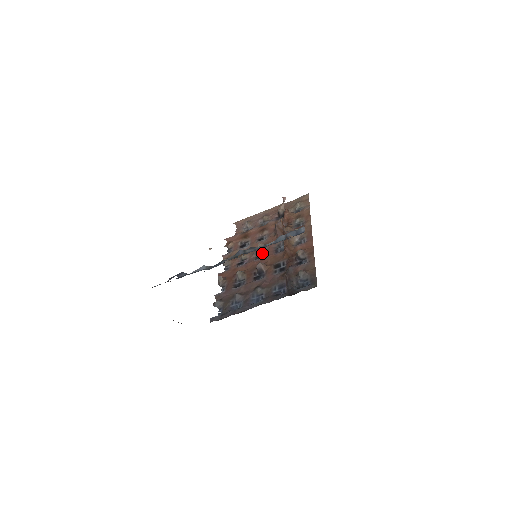
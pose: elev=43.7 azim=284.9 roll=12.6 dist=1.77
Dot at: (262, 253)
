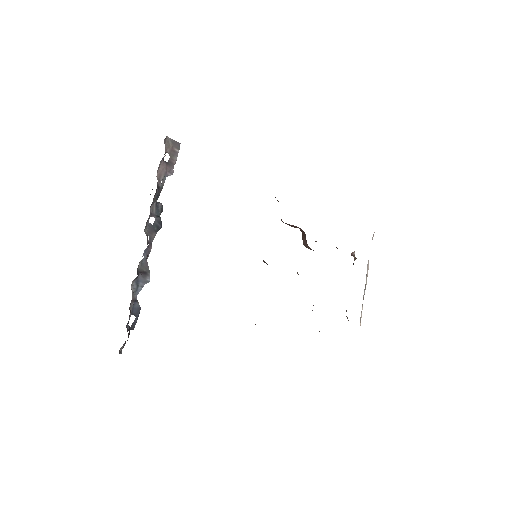
Dot at: occluded
